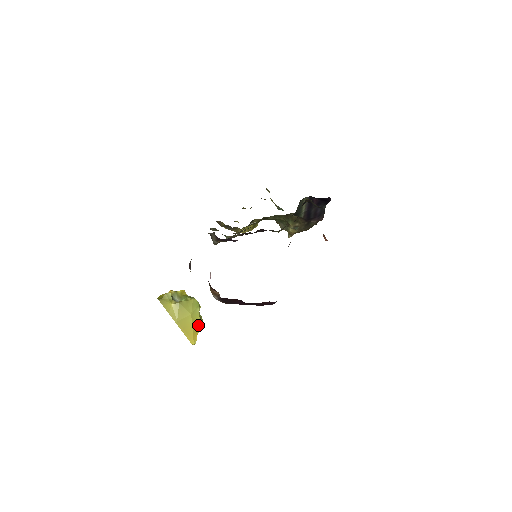
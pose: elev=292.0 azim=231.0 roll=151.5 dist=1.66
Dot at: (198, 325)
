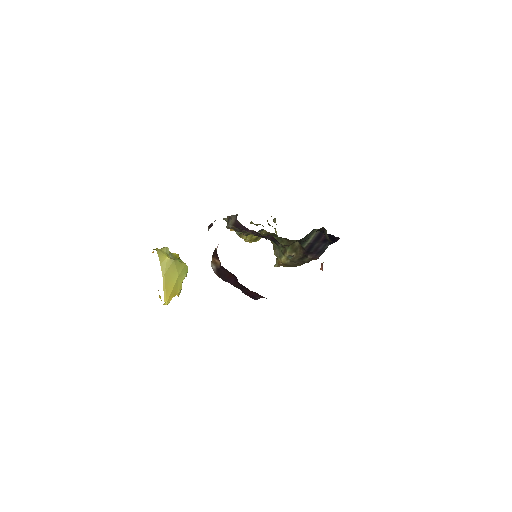
Dot at: (178, 289)
